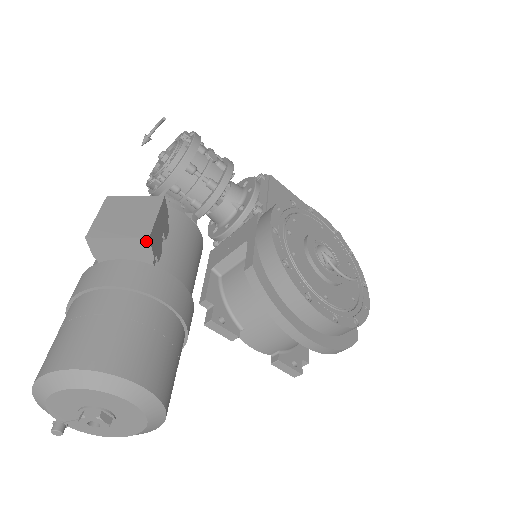
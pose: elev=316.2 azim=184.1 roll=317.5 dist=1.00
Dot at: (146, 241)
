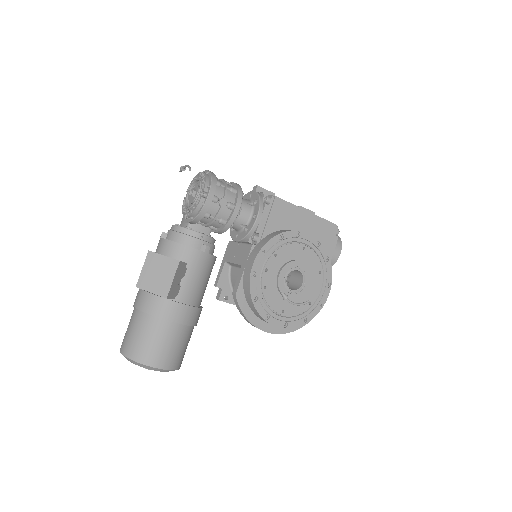
Dot at: occluded
